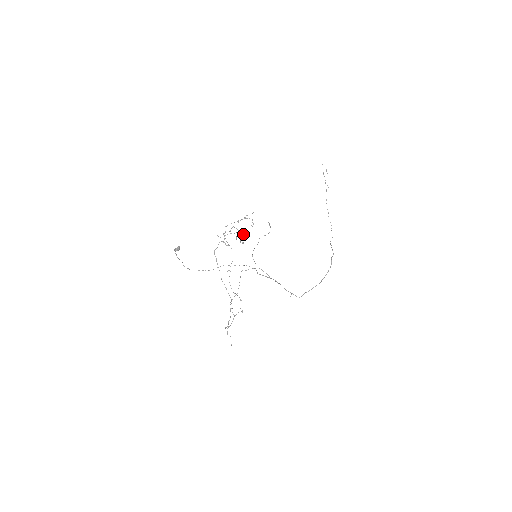
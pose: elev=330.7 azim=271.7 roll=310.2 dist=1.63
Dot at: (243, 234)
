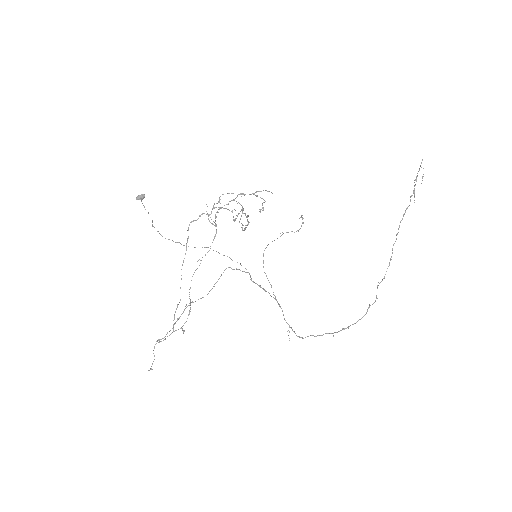
Dot at: (247, 217)
